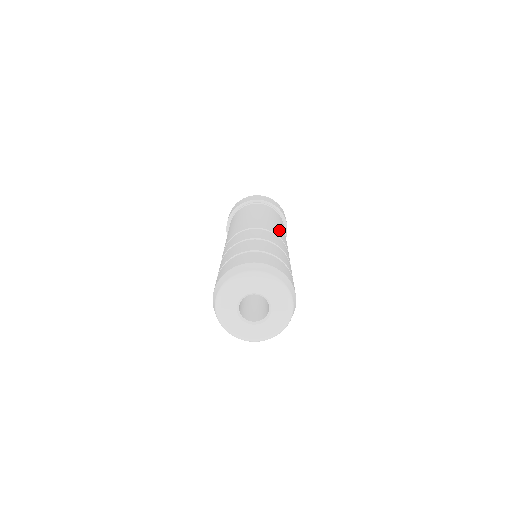
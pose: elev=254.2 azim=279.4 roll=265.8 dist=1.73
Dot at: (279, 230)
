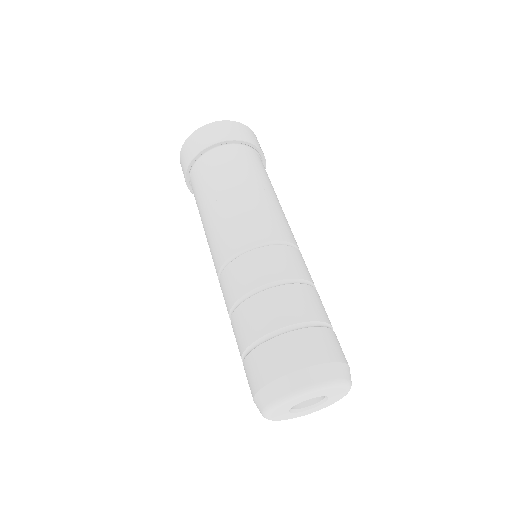
Dot at: (254, 215)
